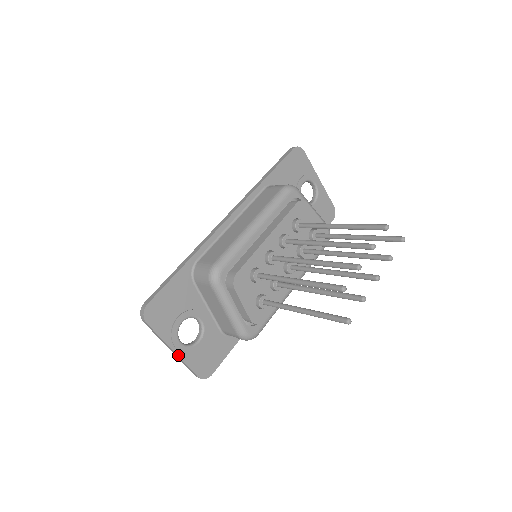
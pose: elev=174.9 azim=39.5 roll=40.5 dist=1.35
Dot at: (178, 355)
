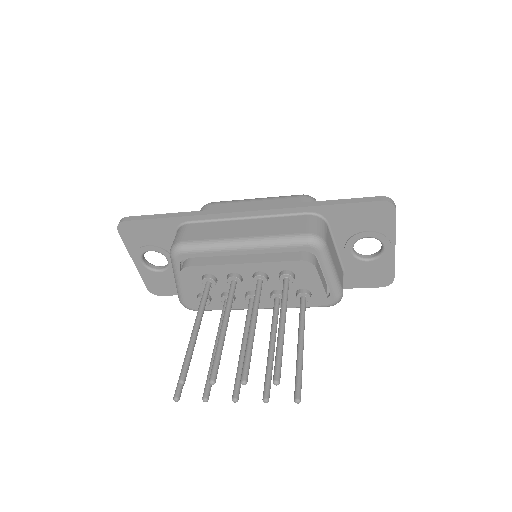
Dot at: (136, 266)
